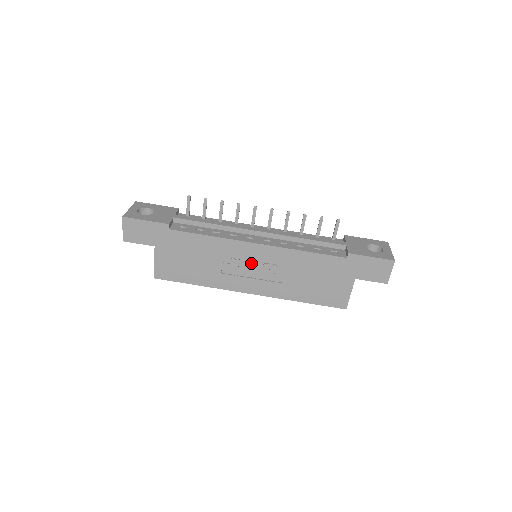
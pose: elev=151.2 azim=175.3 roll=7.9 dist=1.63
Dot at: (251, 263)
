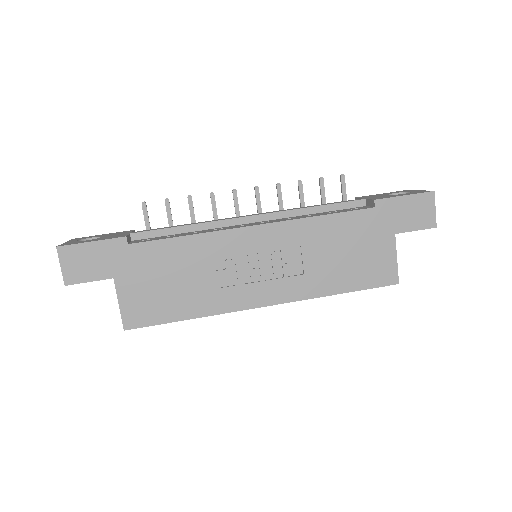
Dot at: (254, 258)
